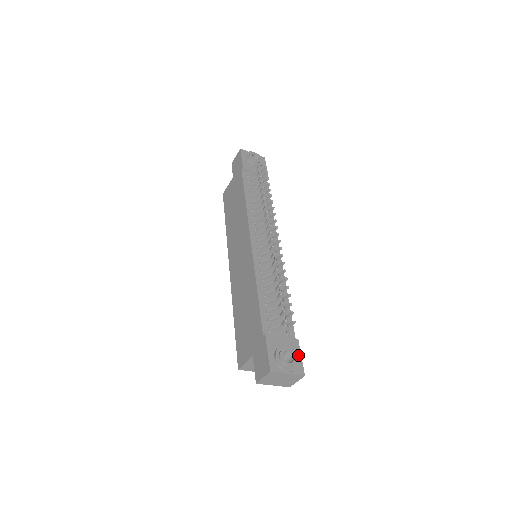
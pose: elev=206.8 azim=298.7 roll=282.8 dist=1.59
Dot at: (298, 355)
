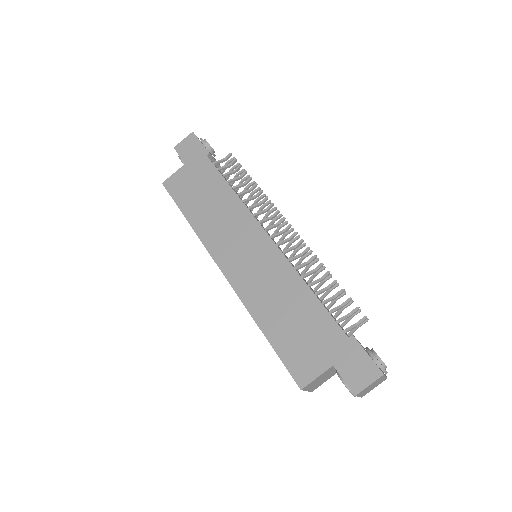
Dot at: occluded
